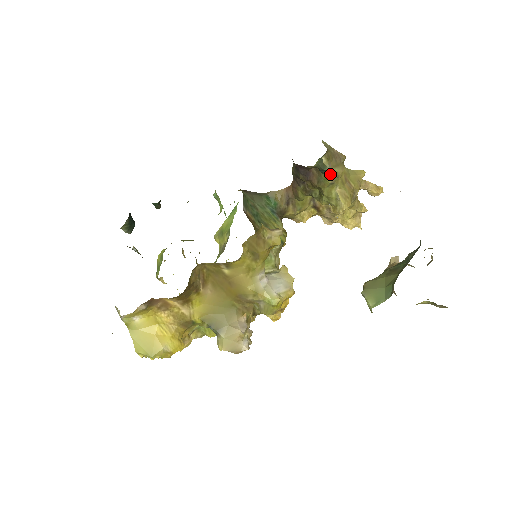
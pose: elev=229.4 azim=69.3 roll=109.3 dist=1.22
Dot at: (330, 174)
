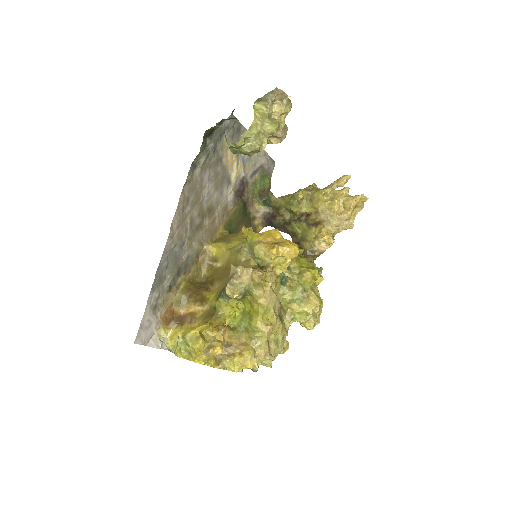
Dot at: (269, 197)
